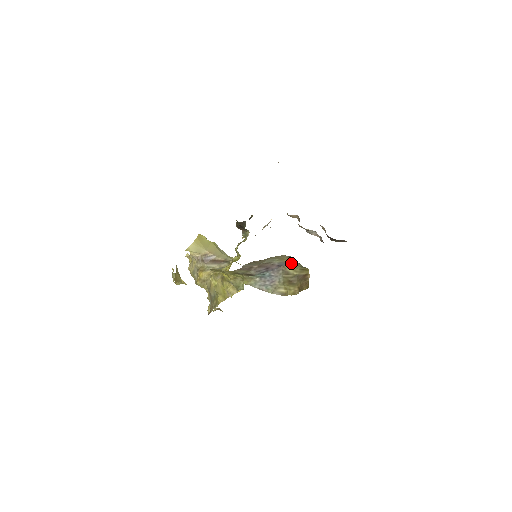
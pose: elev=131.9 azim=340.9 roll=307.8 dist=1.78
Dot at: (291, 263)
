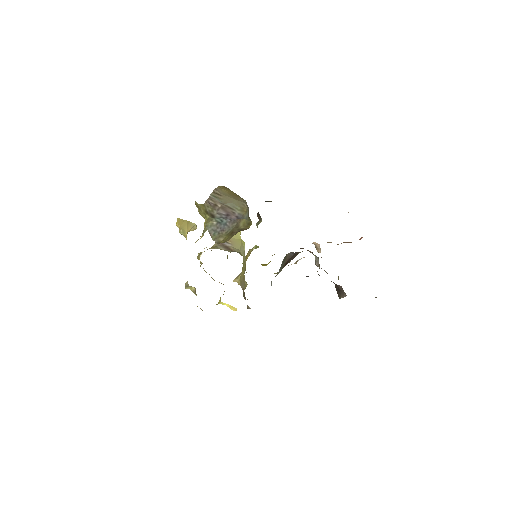
Dot at: (246, 216)
